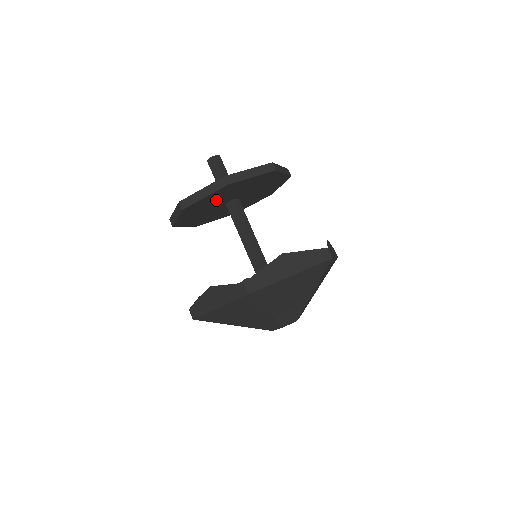
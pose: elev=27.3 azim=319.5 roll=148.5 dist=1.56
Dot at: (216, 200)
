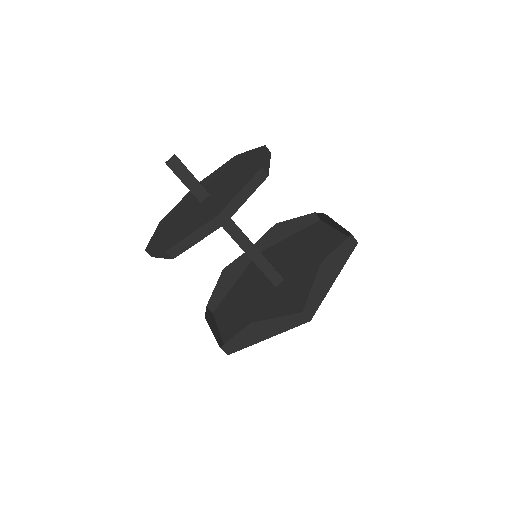
Dot at: occluded
